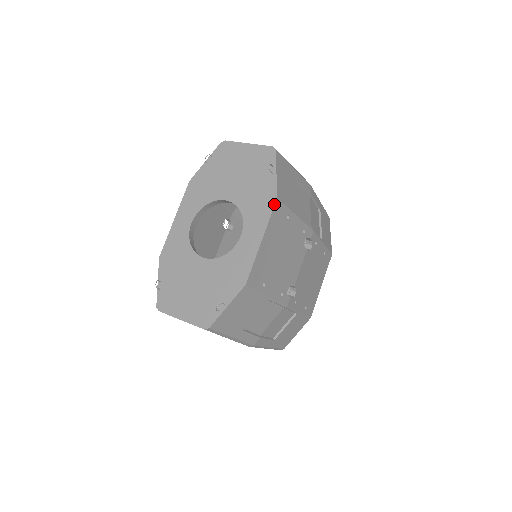
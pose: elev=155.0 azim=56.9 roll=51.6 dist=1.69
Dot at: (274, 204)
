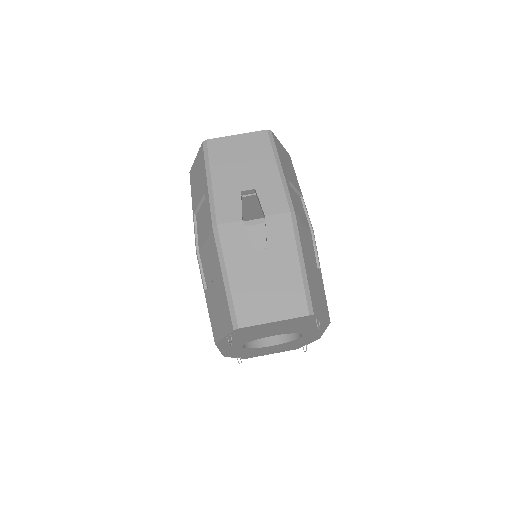
Dot at: occluded
